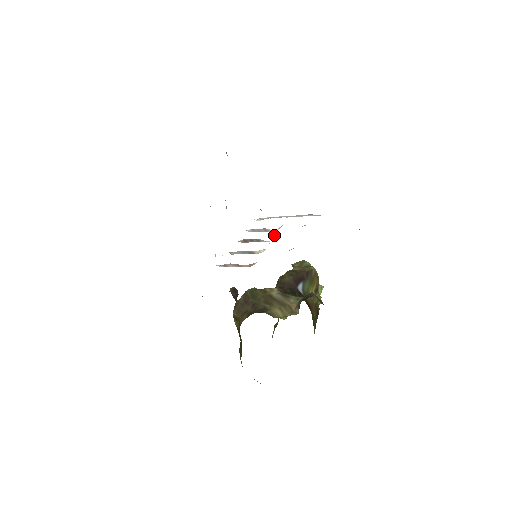
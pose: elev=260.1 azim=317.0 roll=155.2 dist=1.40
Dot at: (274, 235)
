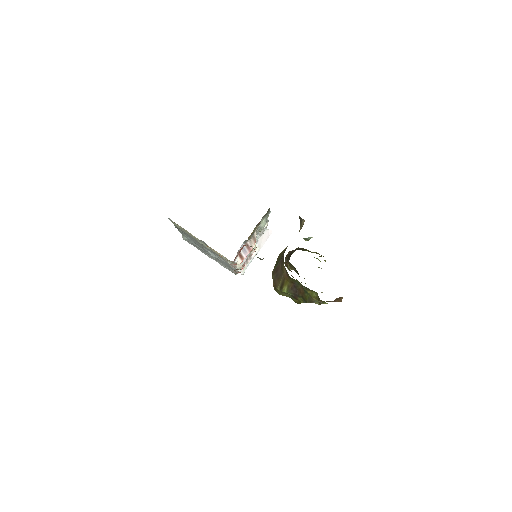
Dot at: occluded
